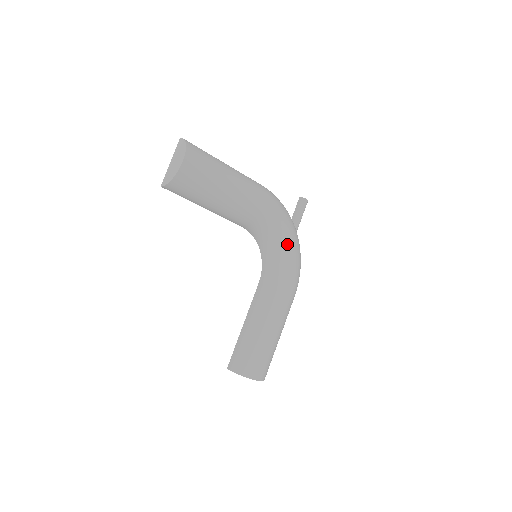
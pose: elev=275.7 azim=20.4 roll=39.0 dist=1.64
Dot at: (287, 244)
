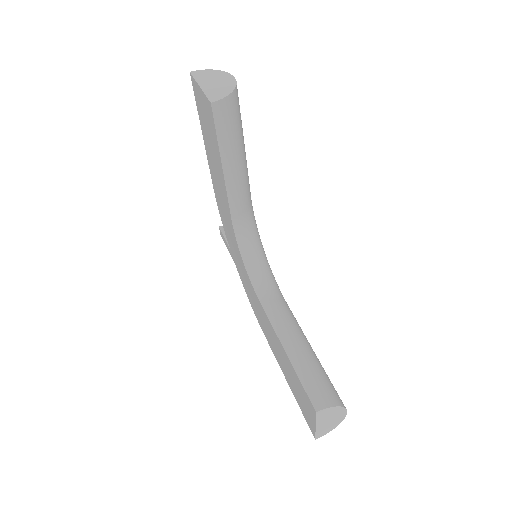
Dot at: occluded
